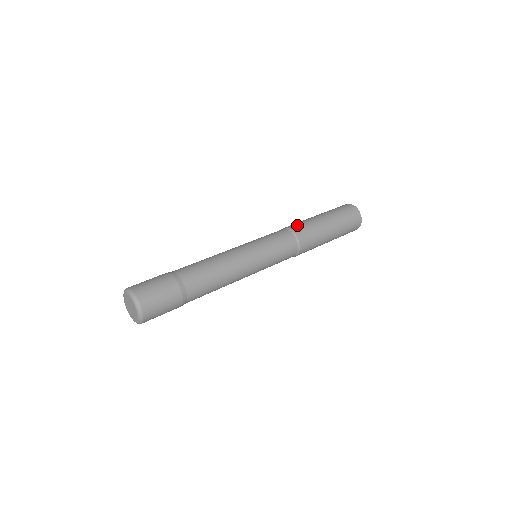
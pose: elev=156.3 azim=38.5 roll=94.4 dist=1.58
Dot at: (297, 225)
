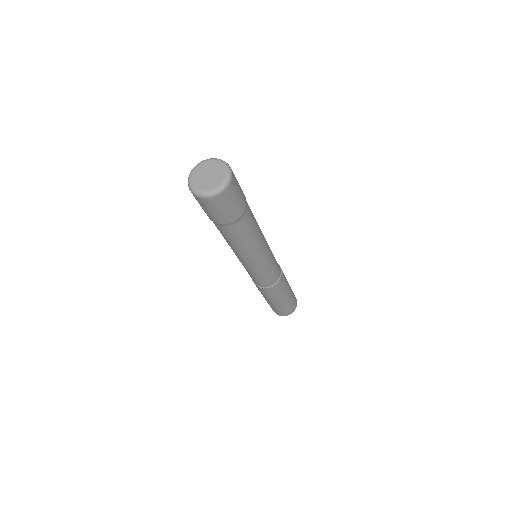
Dot at: occluded
